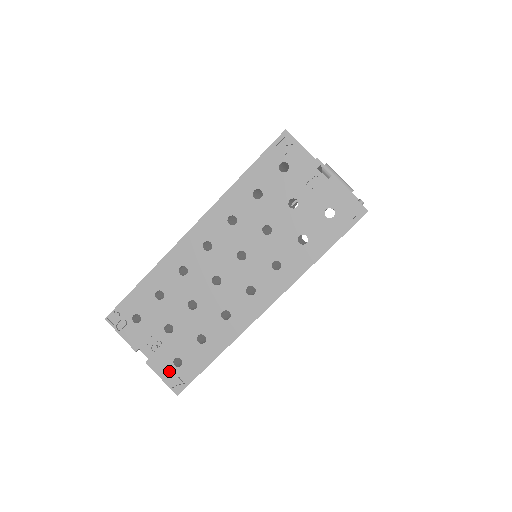
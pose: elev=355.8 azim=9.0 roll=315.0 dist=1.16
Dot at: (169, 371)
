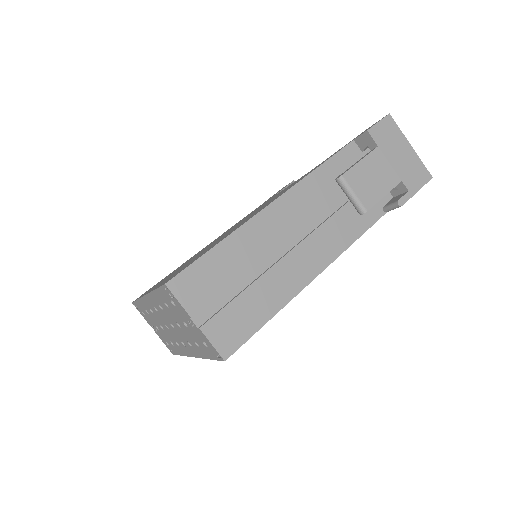
Dot at: (165, 343)
